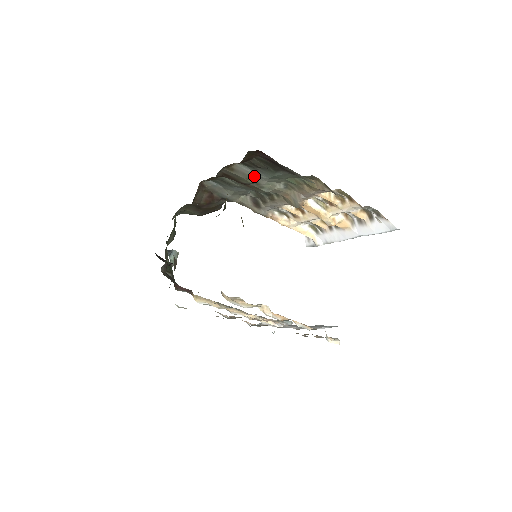
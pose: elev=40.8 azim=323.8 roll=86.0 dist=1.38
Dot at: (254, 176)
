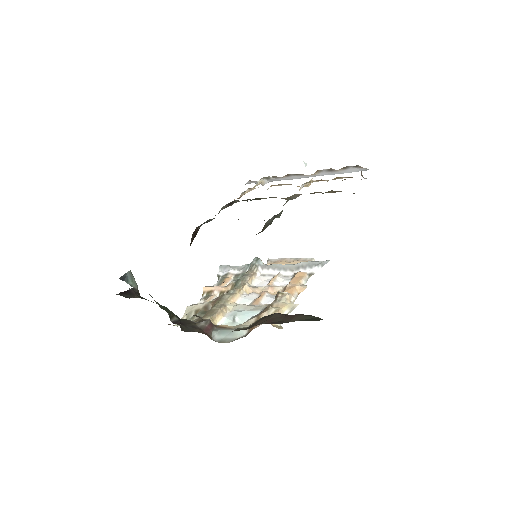
Dot at: (274, 216)
